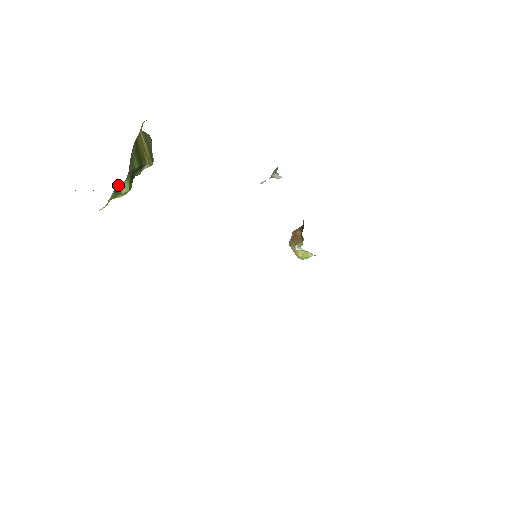
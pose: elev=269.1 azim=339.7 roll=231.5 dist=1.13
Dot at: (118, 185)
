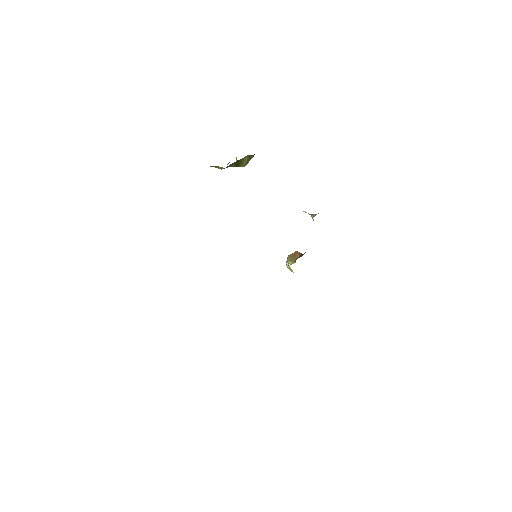
Dot at: (217, 166)
